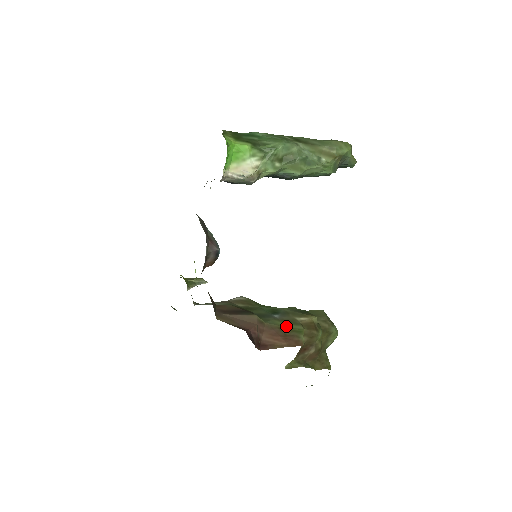
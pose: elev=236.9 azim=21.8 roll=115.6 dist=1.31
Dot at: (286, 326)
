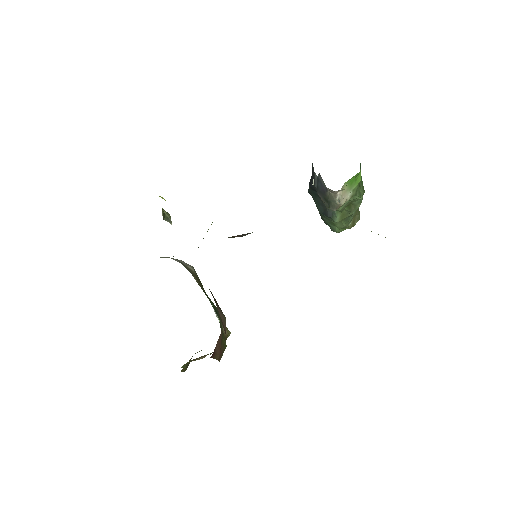
Dot at: occluded
